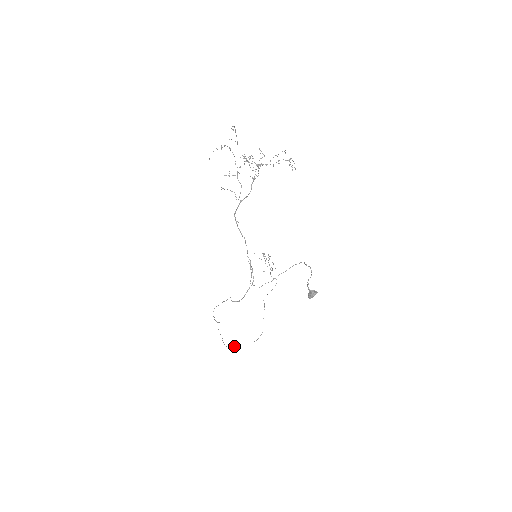
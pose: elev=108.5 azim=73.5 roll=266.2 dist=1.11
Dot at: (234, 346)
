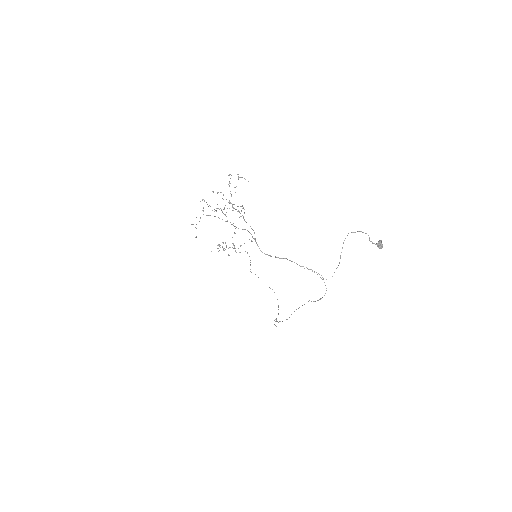
Dot at: (275, 321)
